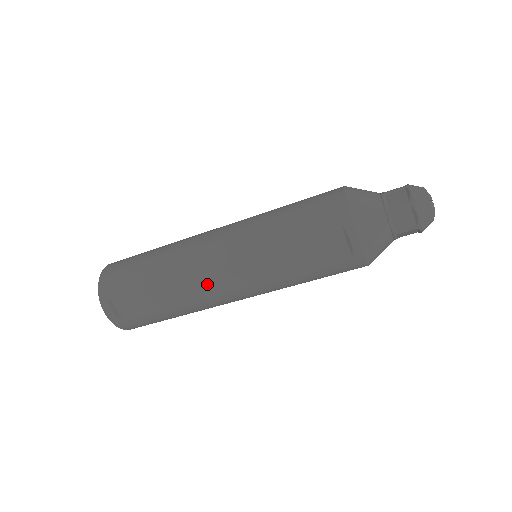
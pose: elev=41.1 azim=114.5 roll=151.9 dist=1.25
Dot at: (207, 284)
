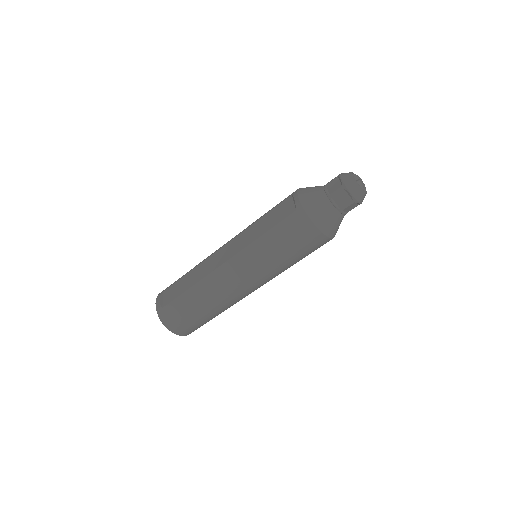
Dot at: (214, 262)
